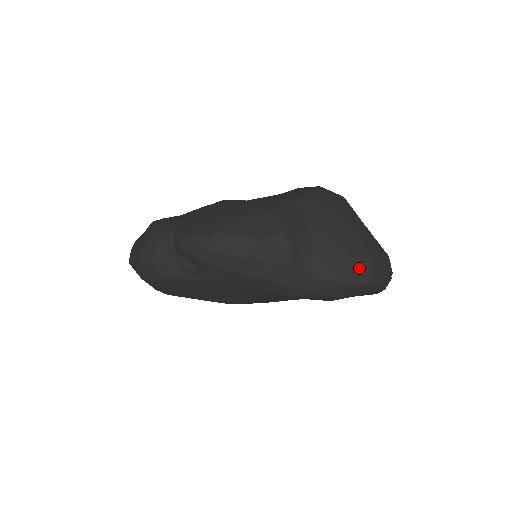
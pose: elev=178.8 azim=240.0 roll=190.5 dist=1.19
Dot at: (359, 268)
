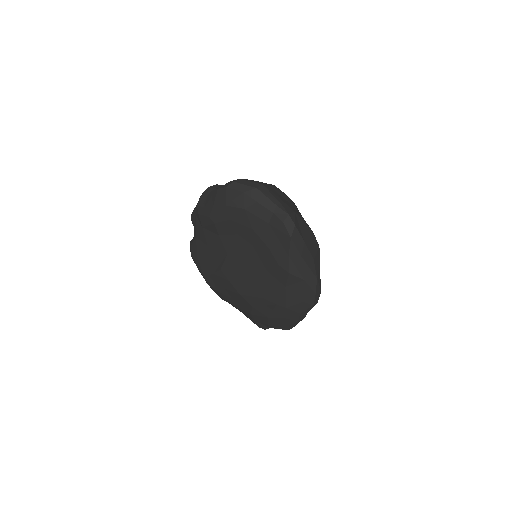
Dot at: occluded
